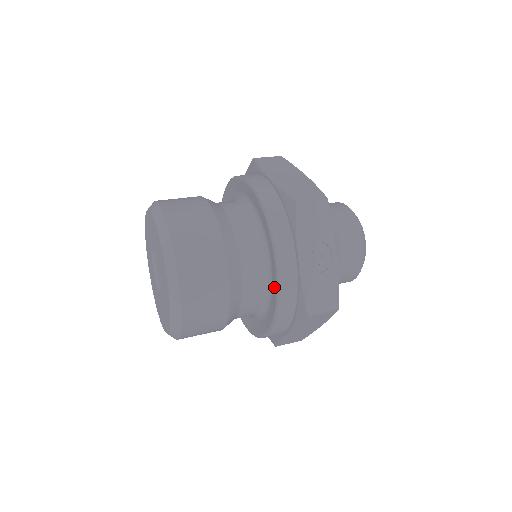
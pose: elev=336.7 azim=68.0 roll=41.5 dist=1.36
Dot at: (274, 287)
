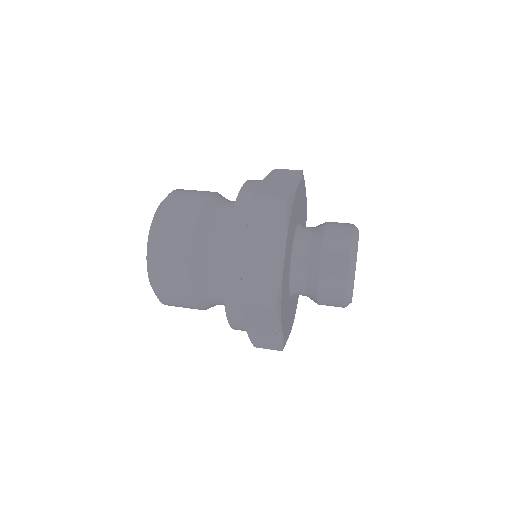
Dot at: occluded
